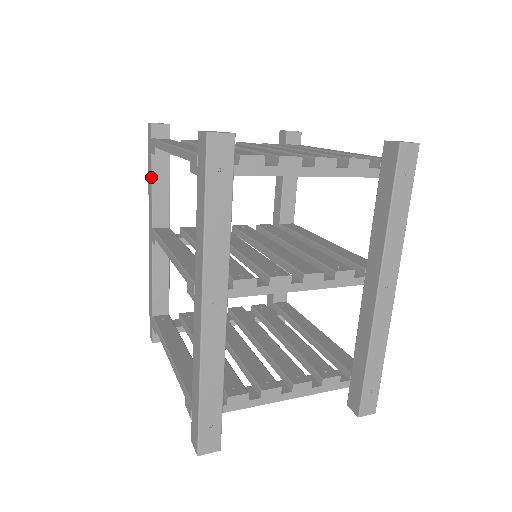
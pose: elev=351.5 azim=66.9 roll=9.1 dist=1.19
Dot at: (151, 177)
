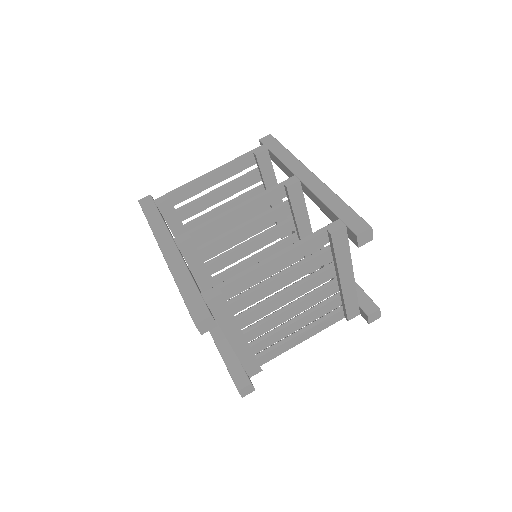
Dot at: (160, 215)
